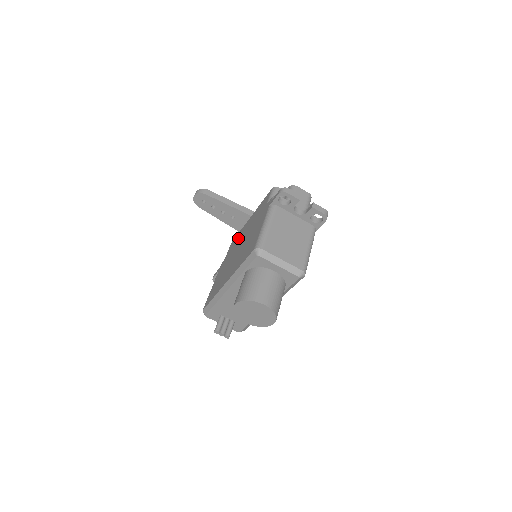
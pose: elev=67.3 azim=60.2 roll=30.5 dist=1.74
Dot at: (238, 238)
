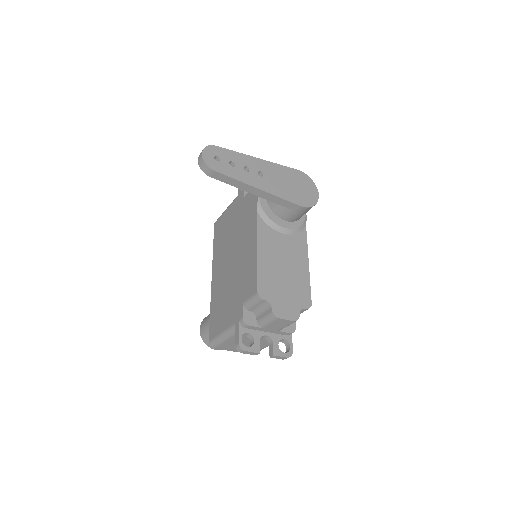
Dot at: (247, 223)
